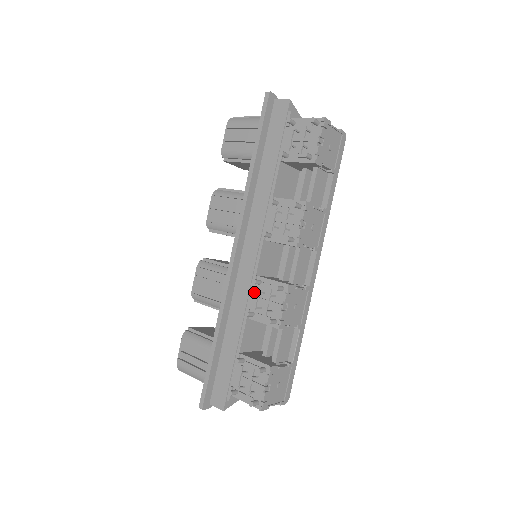
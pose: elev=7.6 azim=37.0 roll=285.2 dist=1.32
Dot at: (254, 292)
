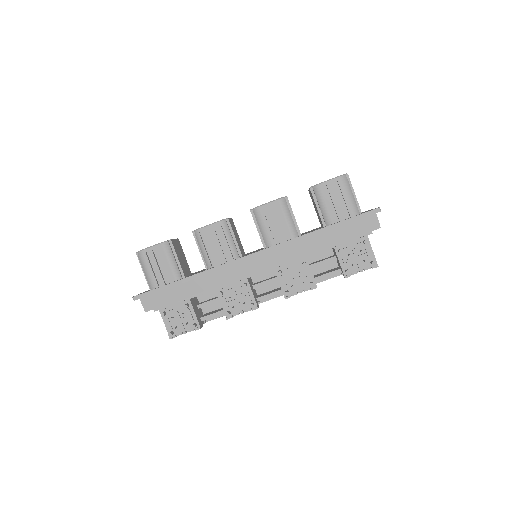
Dot at: (236, 285)
